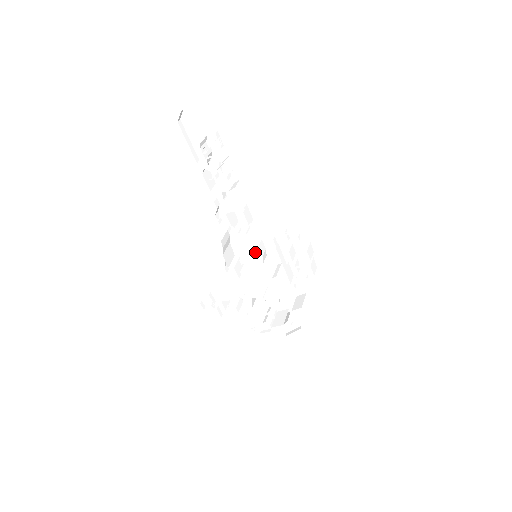
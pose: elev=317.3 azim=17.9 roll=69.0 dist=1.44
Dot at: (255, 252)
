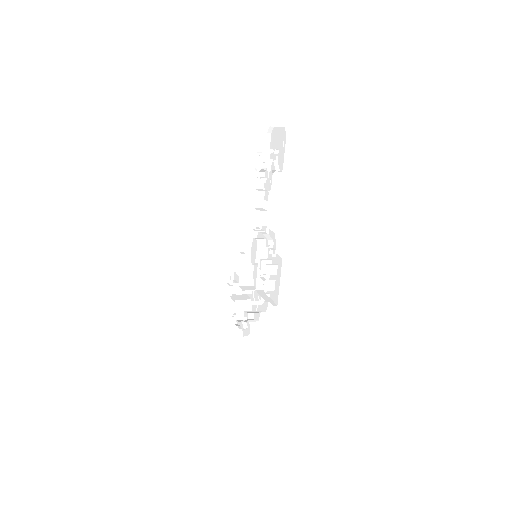
Dot at: (255, 251)
